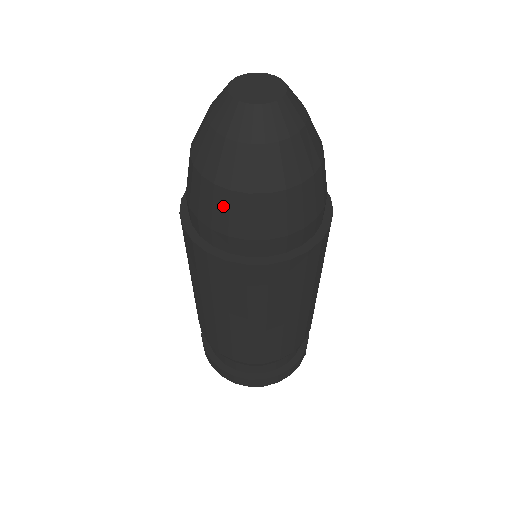
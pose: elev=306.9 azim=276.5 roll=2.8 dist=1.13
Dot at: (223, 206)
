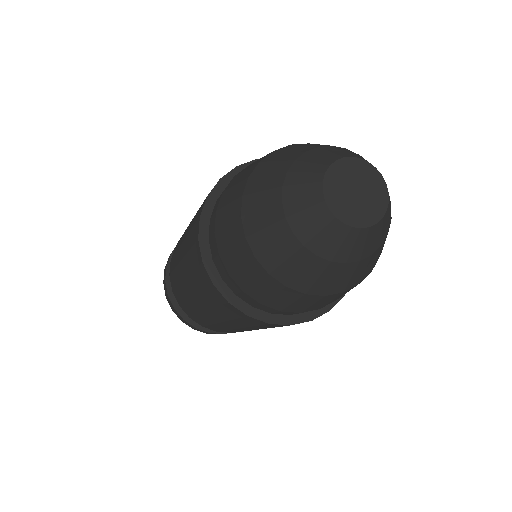
Dot at: occluded
